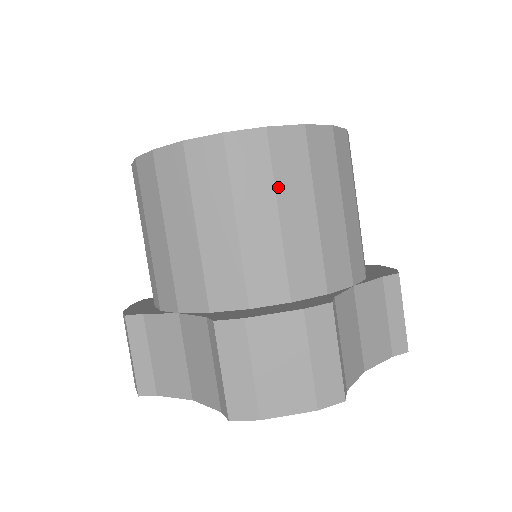
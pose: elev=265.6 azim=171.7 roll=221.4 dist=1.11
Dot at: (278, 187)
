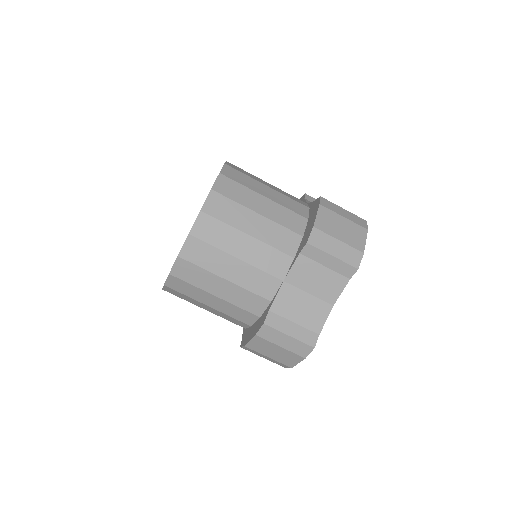
Dot at: (250, 188)
